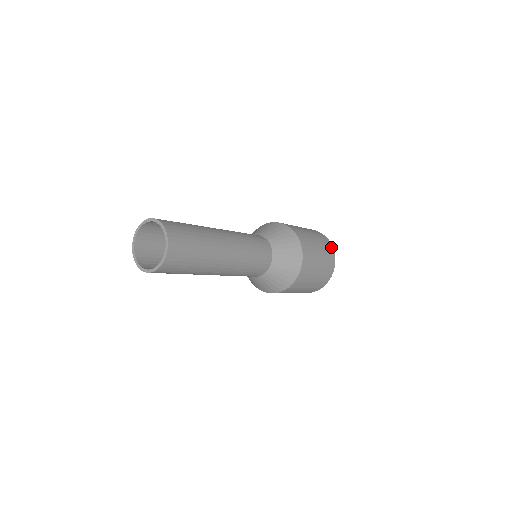
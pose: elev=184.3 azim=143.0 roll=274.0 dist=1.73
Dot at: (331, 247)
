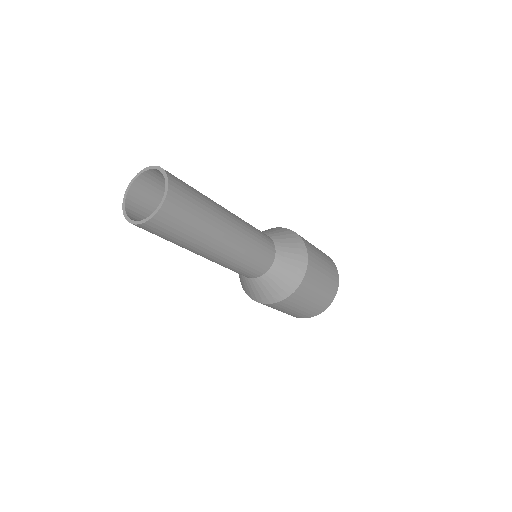
Dot at: occluded
